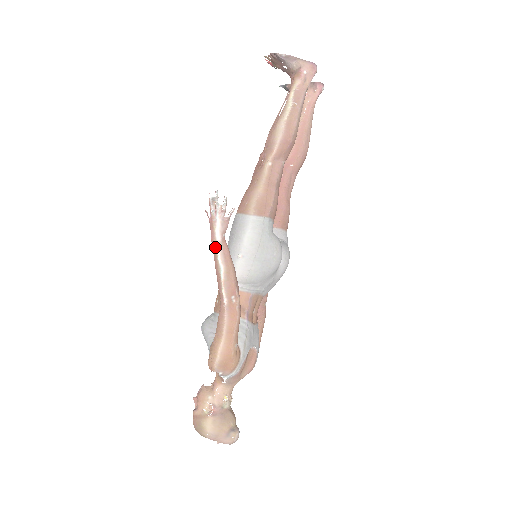
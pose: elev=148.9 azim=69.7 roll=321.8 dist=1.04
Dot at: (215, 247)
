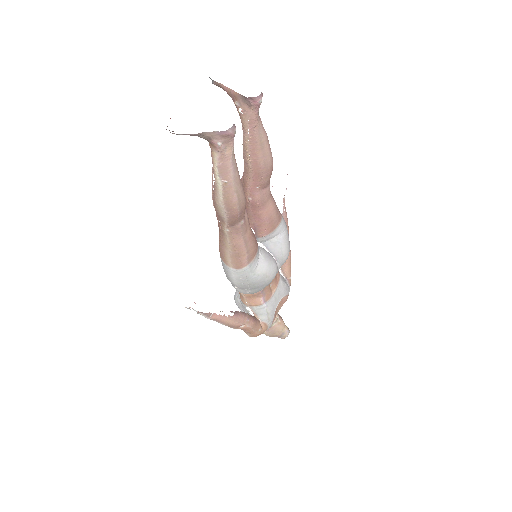
Dot at: occluded
